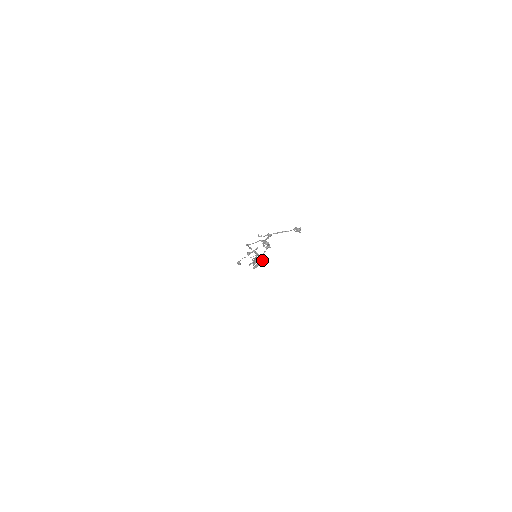
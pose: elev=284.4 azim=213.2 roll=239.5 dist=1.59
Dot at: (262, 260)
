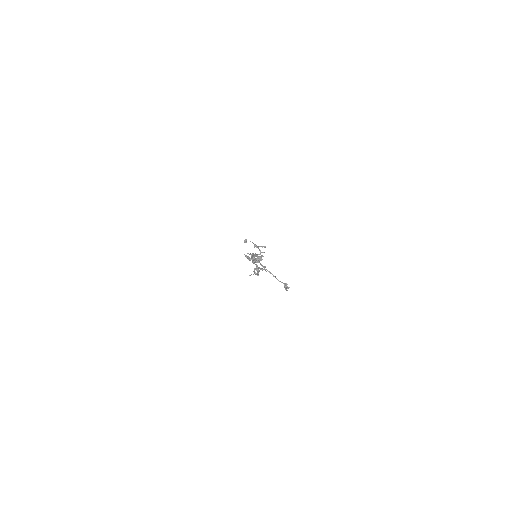
Dot at: occluded
